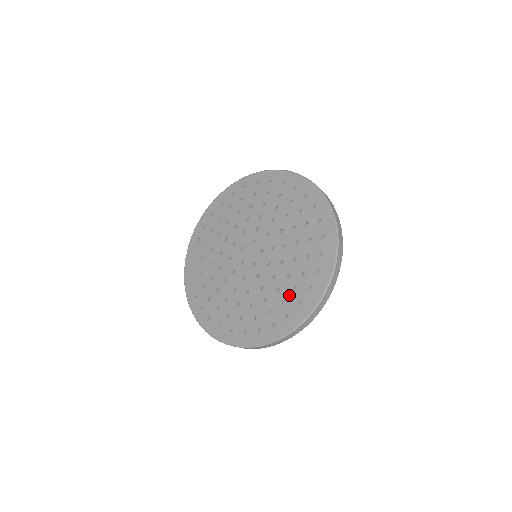
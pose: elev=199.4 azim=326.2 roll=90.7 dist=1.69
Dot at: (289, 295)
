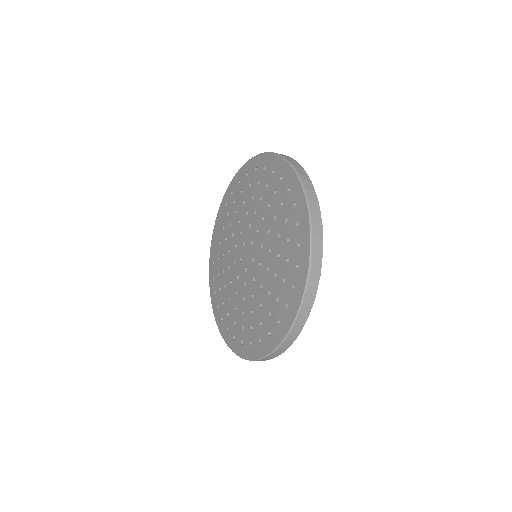
Dot at: (256, 325)
